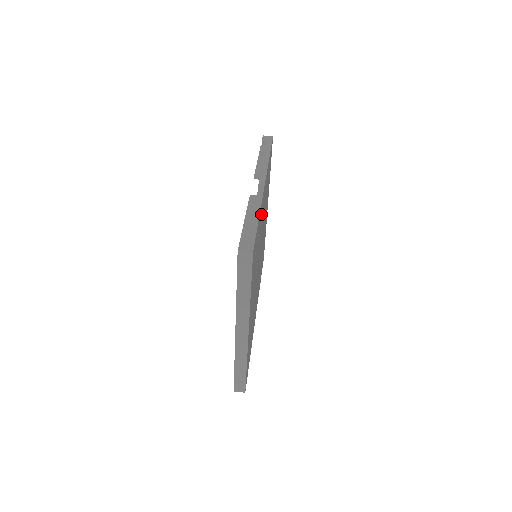
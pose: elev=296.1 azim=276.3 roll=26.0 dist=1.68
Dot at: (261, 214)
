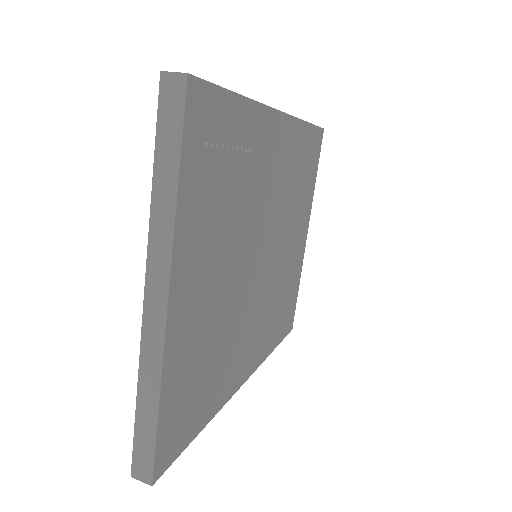
Dot at: (261, 141)
